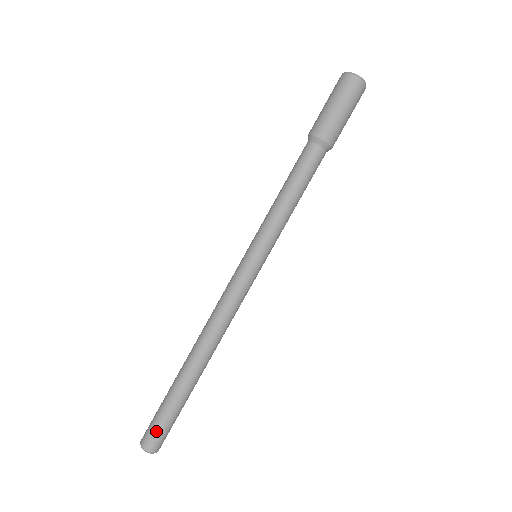
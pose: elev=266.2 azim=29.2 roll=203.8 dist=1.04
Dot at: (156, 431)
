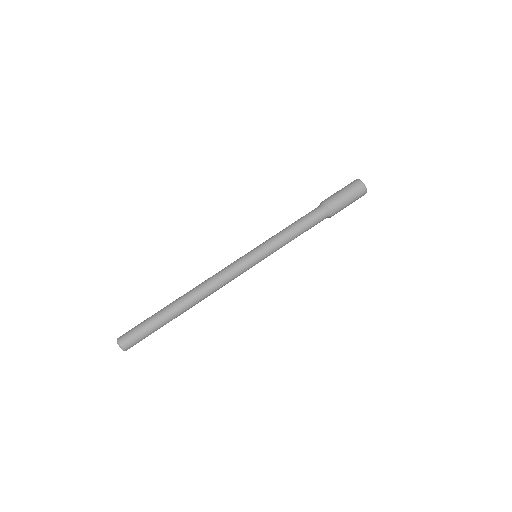
Dot at: (134, 334)
